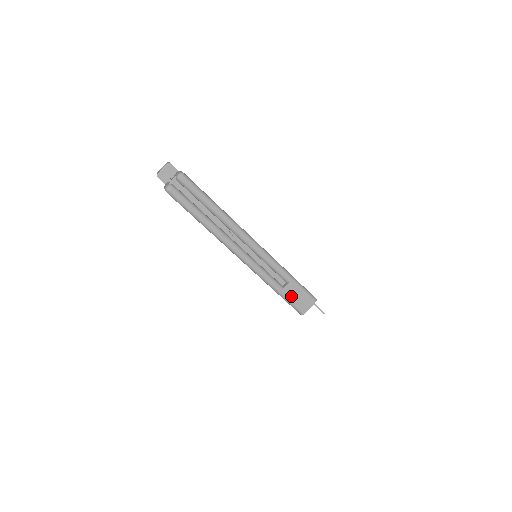
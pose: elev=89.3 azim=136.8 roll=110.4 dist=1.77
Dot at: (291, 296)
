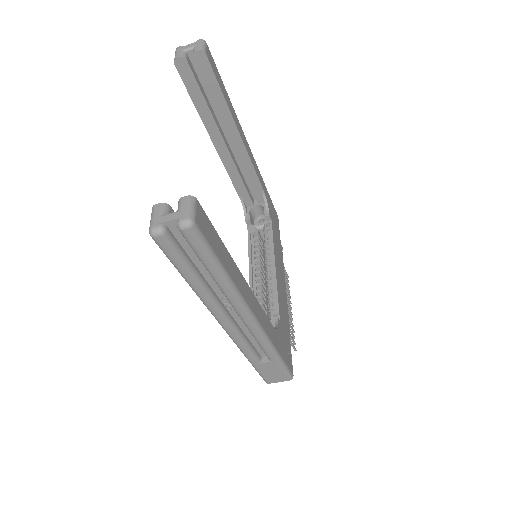
Dot at: (265, 370)
